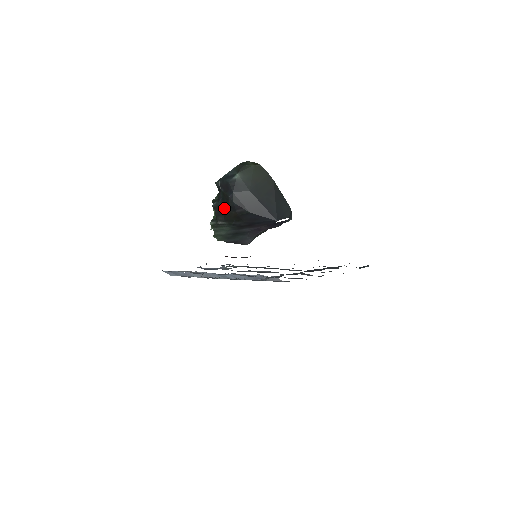
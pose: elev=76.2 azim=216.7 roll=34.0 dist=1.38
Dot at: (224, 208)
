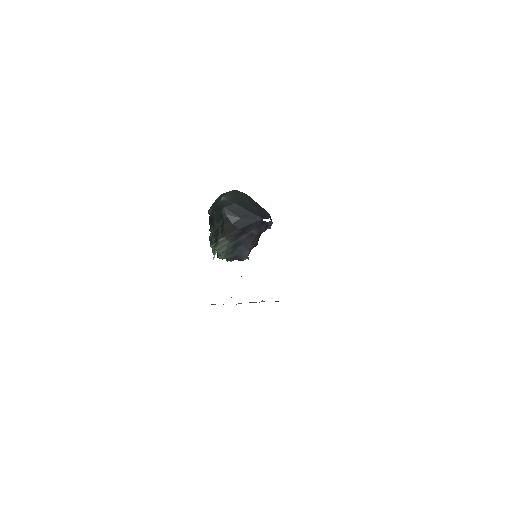
Dot at: (220, 226)
